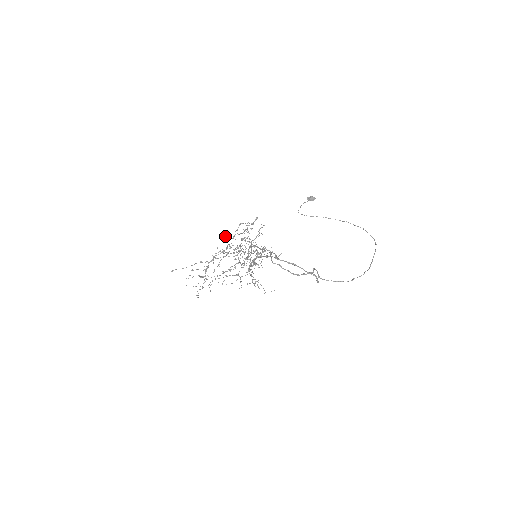
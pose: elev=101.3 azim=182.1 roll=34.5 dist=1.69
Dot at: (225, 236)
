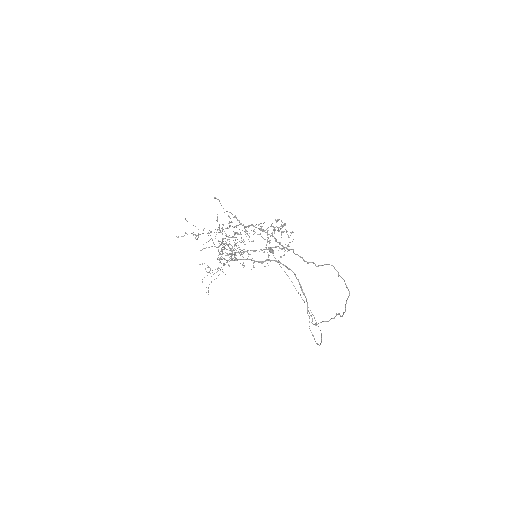
Dot at: (277, 221)
